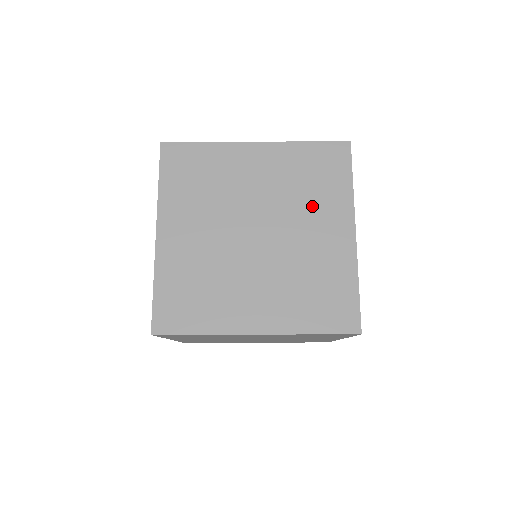
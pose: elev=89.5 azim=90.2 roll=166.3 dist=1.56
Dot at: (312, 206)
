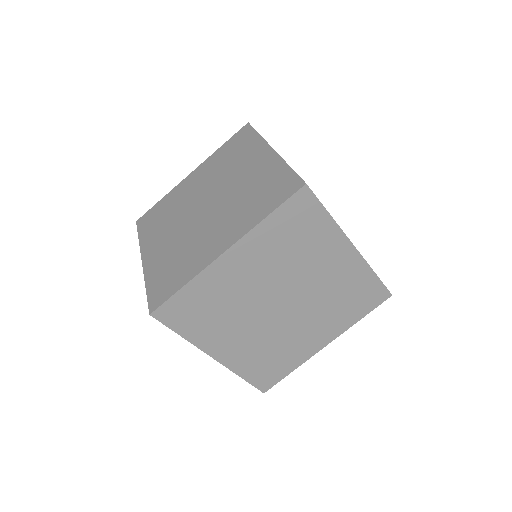
Dot at: (309, 257)
